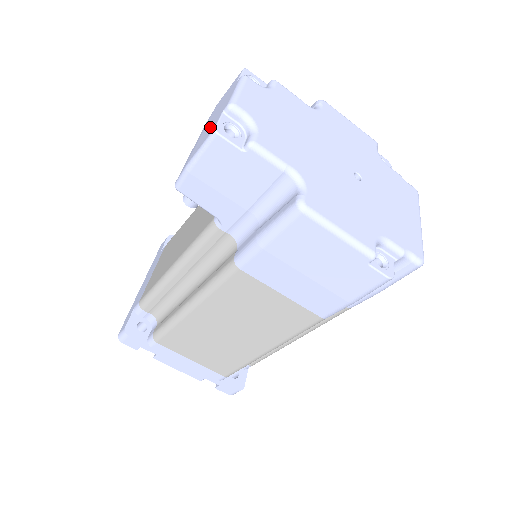
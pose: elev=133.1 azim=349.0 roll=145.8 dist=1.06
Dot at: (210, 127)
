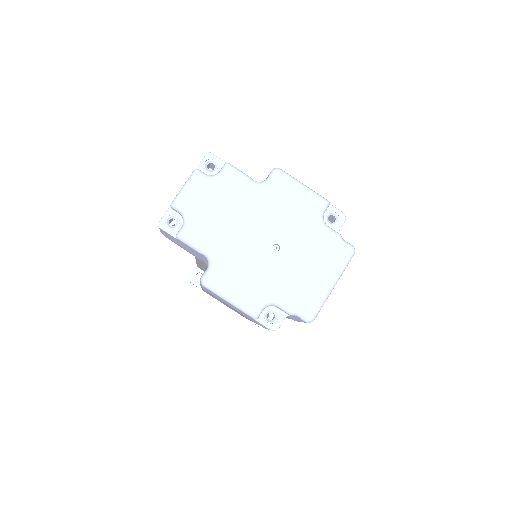
Dot at: occluded
